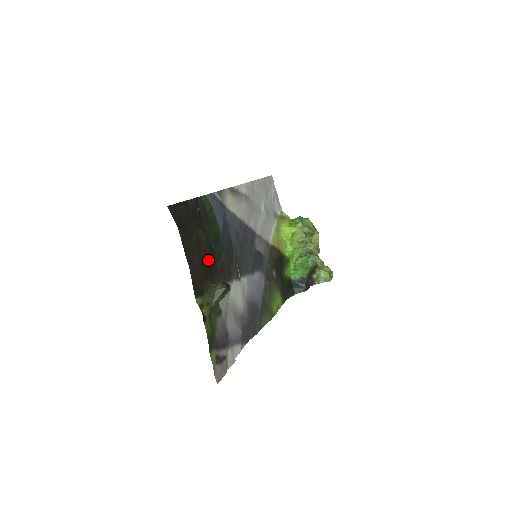
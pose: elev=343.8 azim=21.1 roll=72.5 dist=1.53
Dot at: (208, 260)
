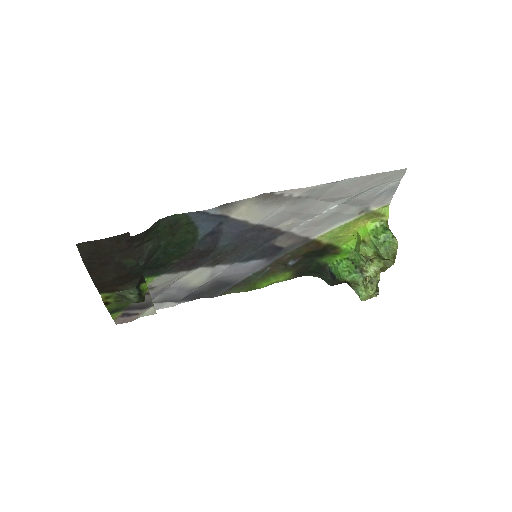
Dot at: (135, 274)
